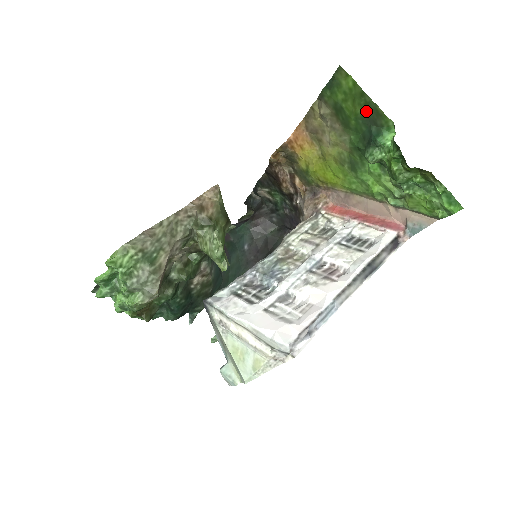
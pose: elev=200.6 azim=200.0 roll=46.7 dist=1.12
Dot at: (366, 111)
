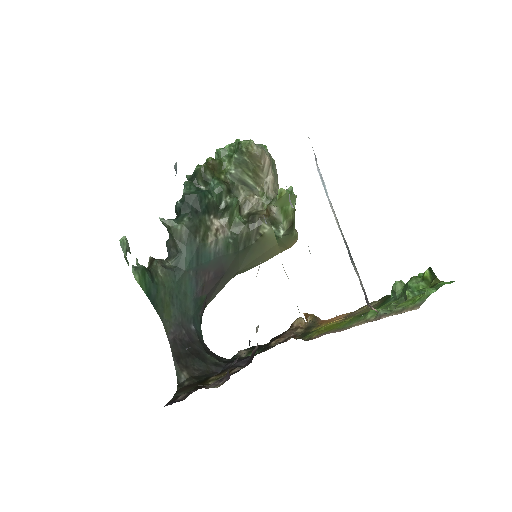
Dot at: occluded
